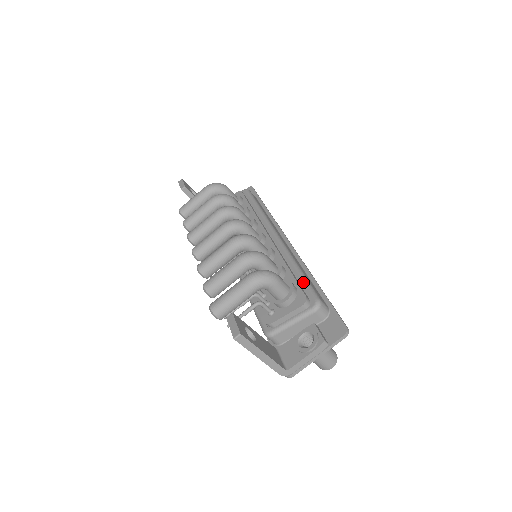
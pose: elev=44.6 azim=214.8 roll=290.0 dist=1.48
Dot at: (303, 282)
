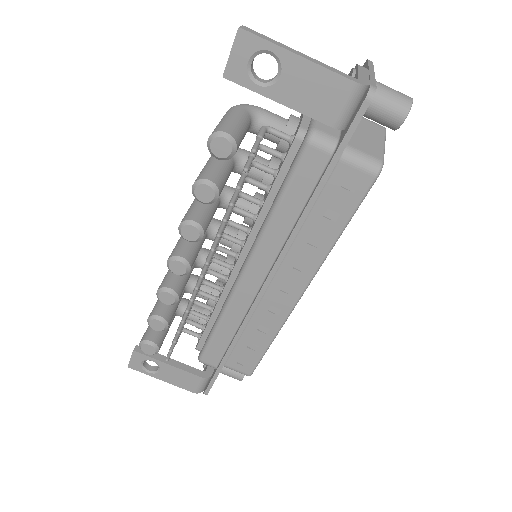
Dot at: occluded
